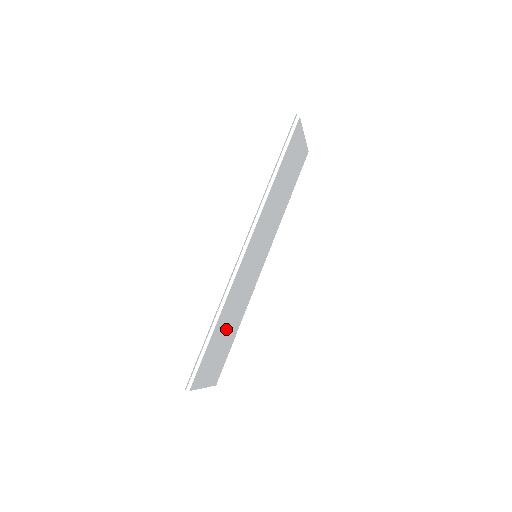
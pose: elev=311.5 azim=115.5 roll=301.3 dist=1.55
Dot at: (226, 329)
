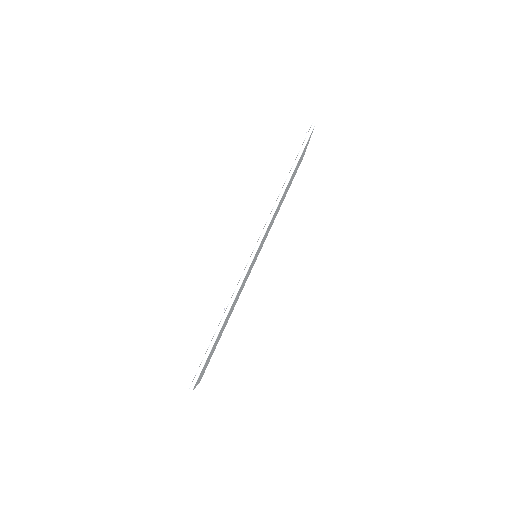
Dot at: (223, 327)
